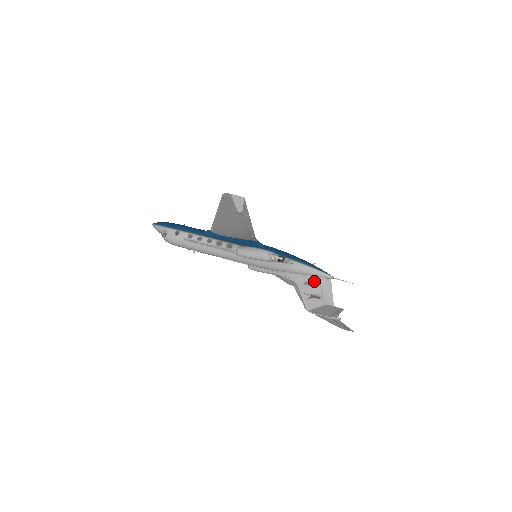
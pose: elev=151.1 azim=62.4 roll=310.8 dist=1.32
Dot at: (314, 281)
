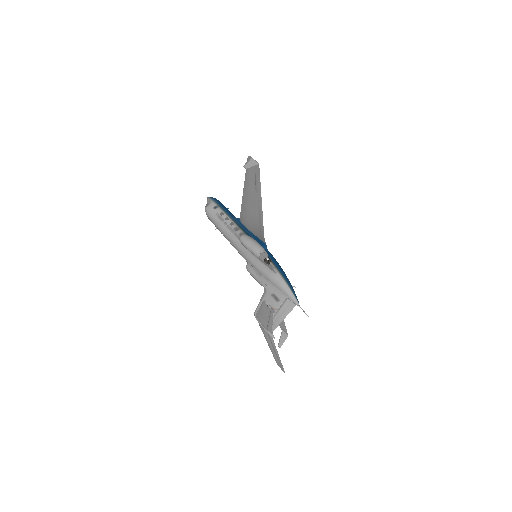
Dot at: (281, 297)
